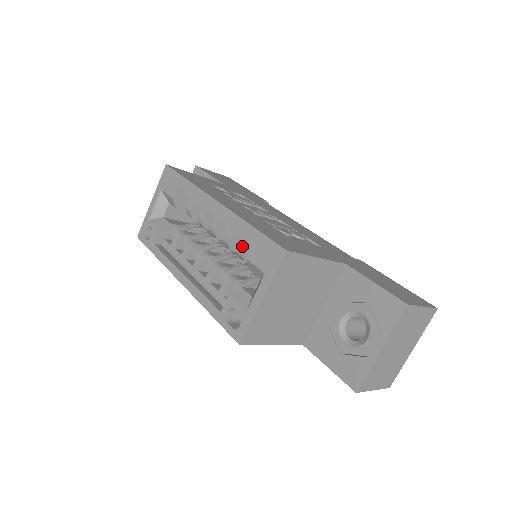
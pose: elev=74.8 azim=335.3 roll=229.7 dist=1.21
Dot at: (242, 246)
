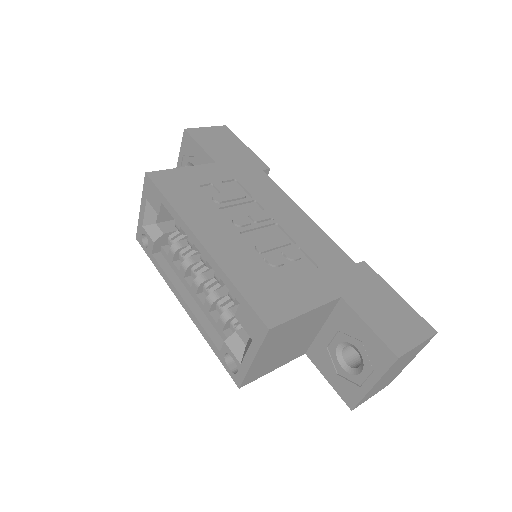
Dot at: (231, 293)
